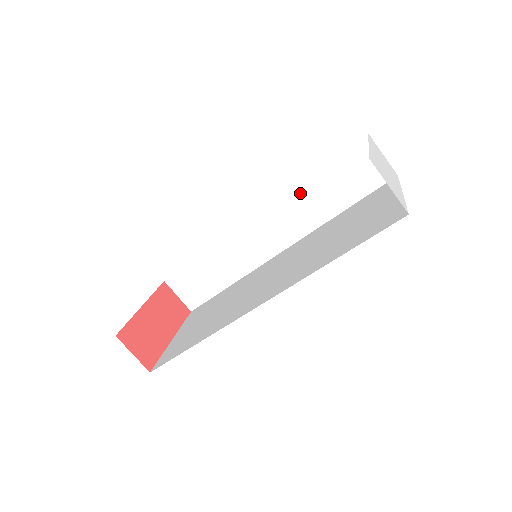
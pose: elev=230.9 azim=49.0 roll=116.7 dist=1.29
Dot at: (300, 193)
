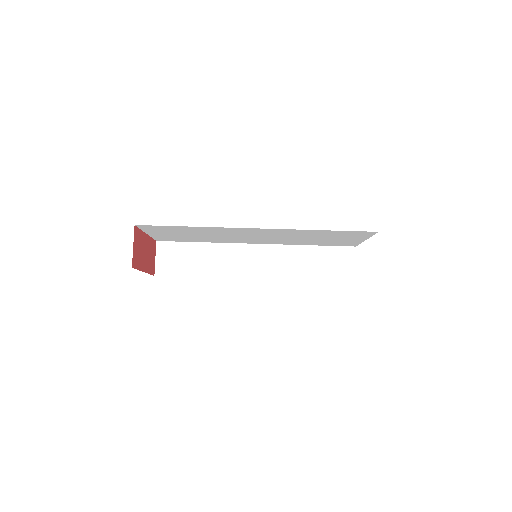
Dot at: (295, 251)
